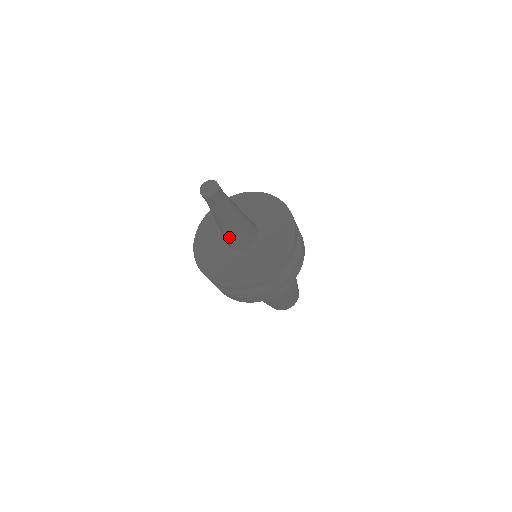
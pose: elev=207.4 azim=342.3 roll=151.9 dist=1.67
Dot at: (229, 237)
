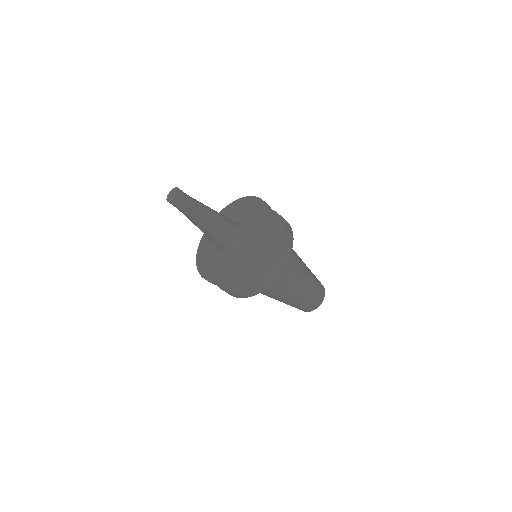
Dot at: (216, 234)
